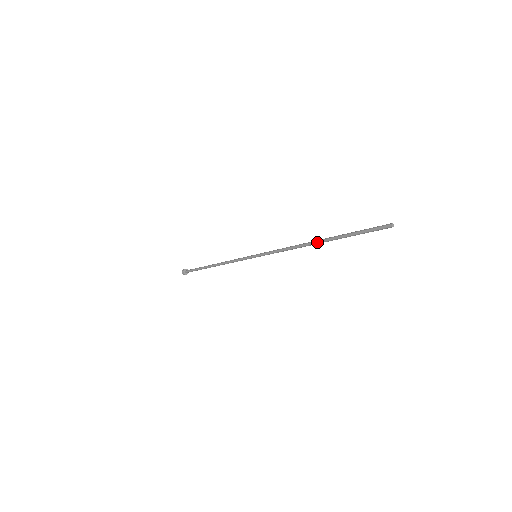
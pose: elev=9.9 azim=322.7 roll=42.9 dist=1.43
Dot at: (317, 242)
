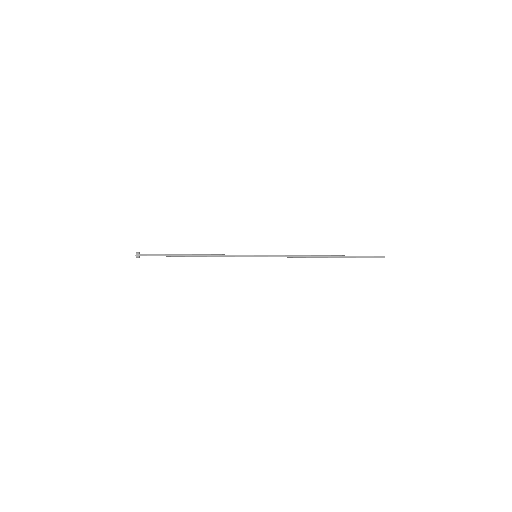
Dot at: (326, 255)
